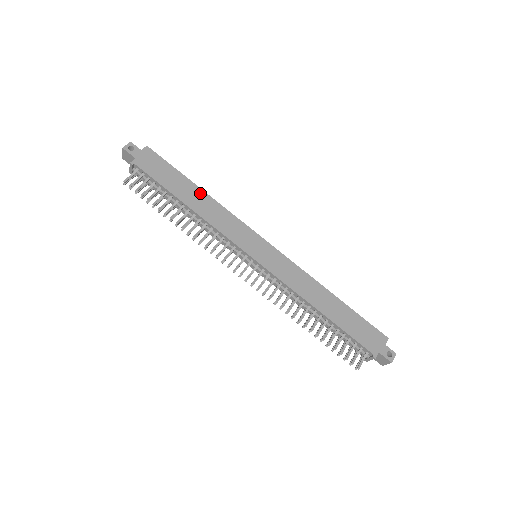
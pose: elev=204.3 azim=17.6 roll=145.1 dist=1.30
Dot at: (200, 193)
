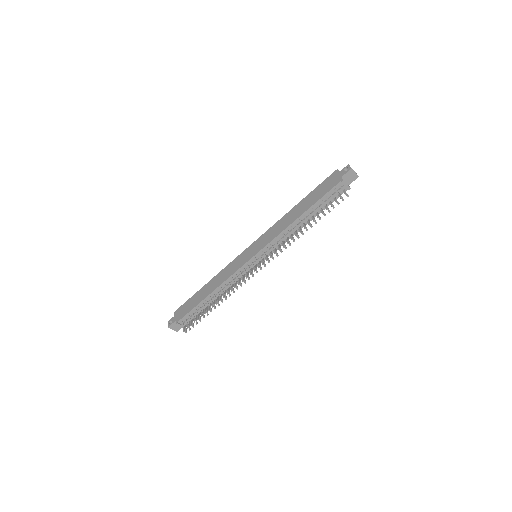
Dot at: (208, 285)
